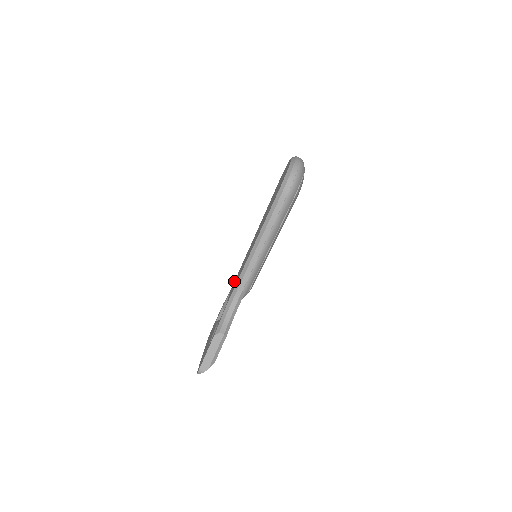
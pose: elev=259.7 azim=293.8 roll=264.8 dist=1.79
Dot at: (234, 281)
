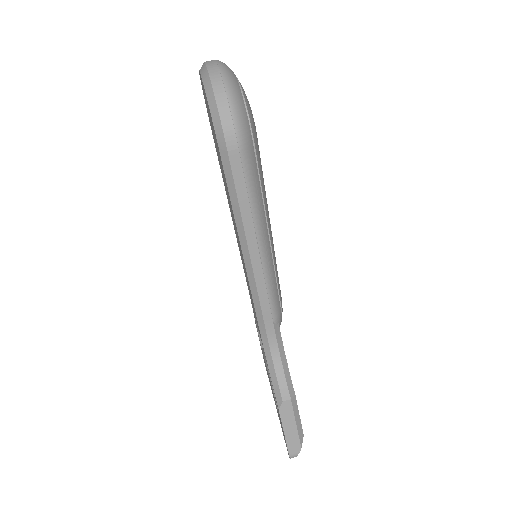
Dot at: occluded
